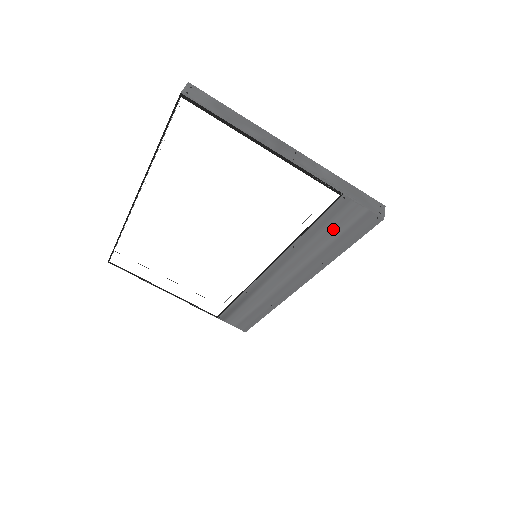
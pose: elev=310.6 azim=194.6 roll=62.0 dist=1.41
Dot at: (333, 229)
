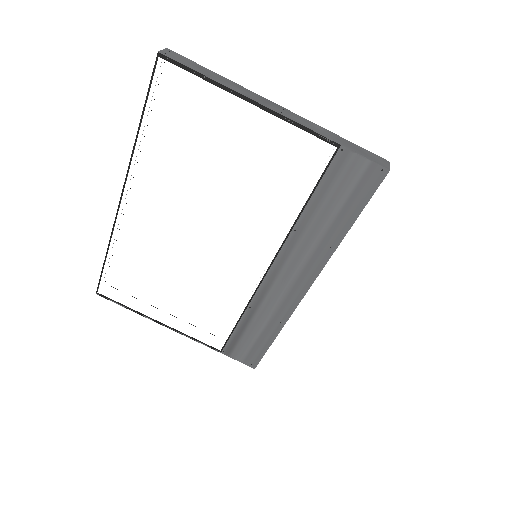
Dot at: (336, 196)
